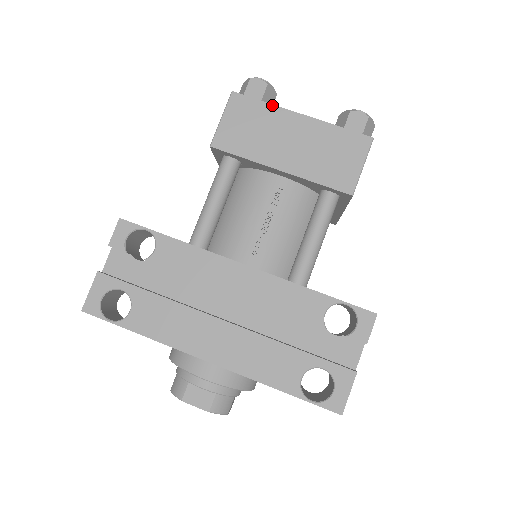
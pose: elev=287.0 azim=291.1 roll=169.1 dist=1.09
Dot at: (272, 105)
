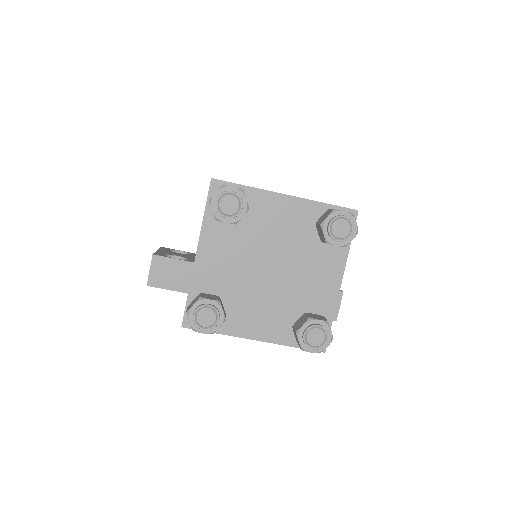
Dot at: occluded
